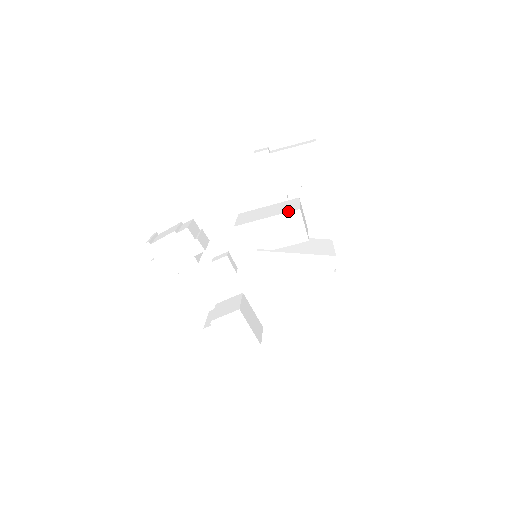
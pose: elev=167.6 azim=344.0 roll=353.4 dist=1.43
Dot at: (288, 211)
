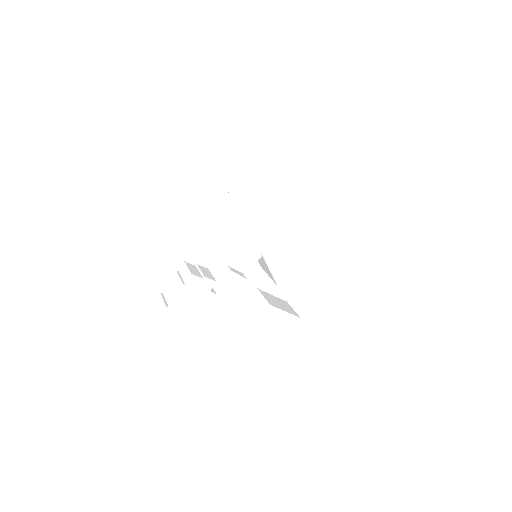
Dot at: (268, 208)
